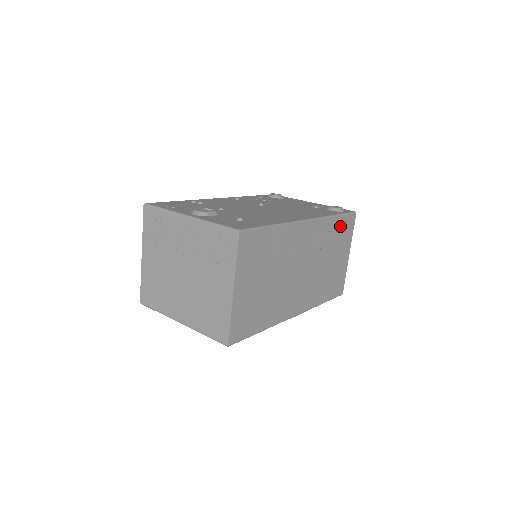
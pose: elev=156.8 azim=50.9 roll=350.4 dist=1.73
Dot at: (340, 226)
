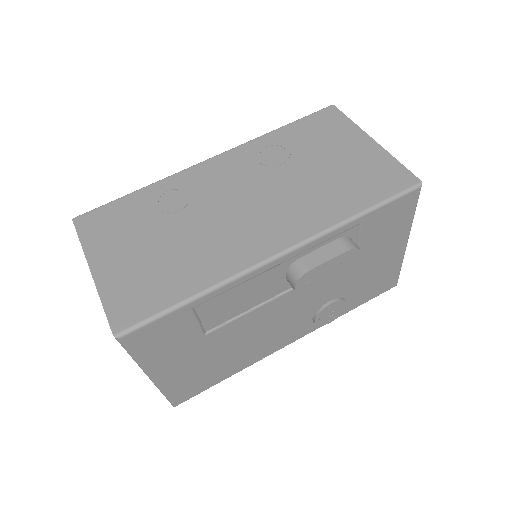
Dot at: (302, 131)
